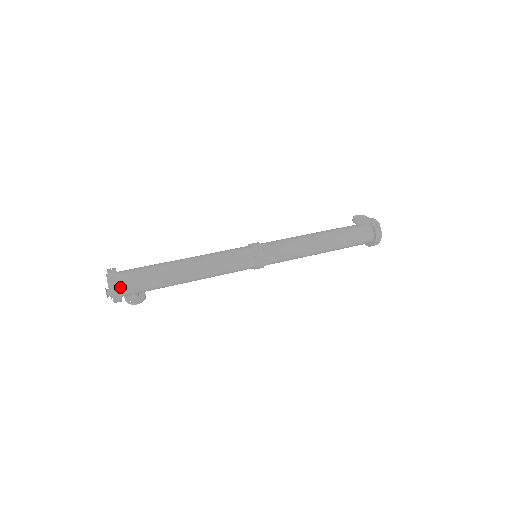
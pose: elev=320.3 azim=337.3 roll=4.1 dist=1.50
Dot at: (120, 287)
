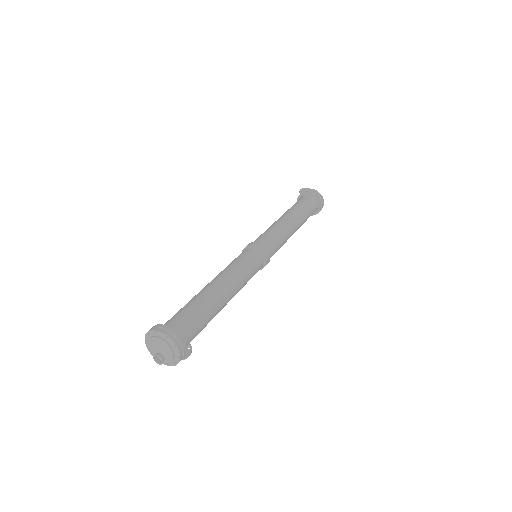
Dot at: (180, 342)
